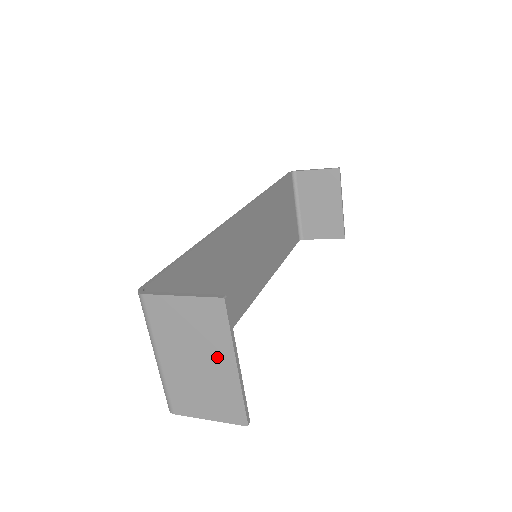
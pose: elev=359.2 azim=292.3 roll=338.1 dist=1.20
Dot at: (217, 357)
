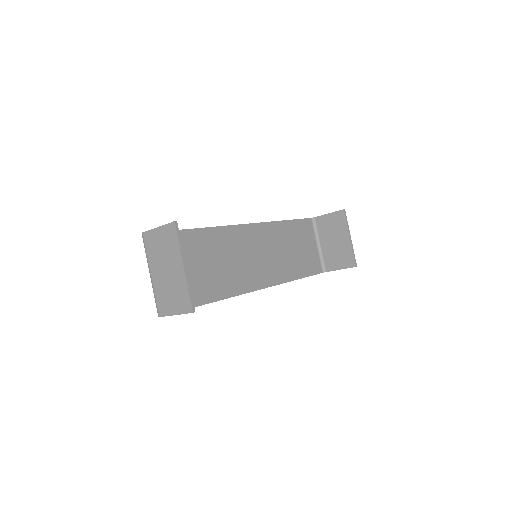
Dot at: (175, 264)
